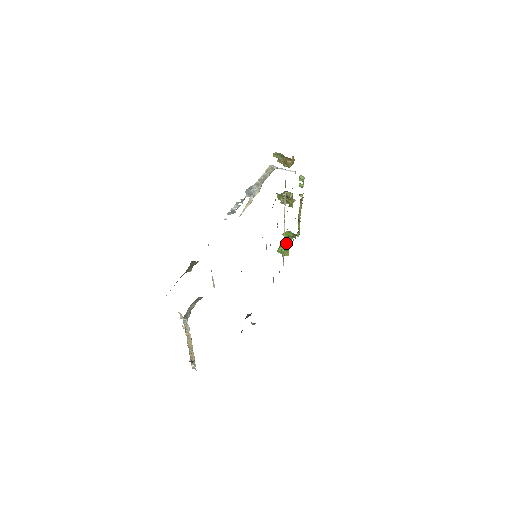
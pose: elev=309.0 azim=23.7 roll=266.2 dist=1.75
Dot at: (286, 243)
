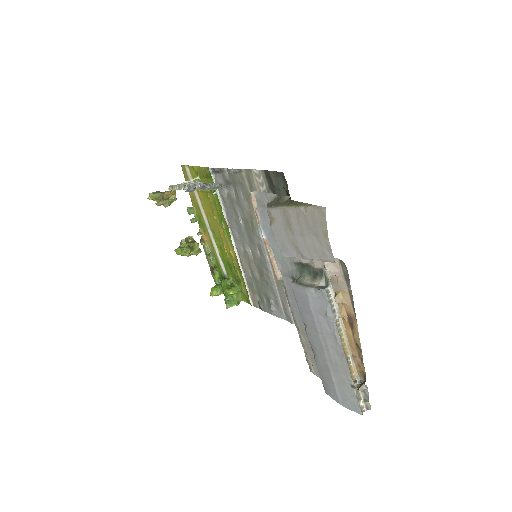
Dot at: (230, 286)
